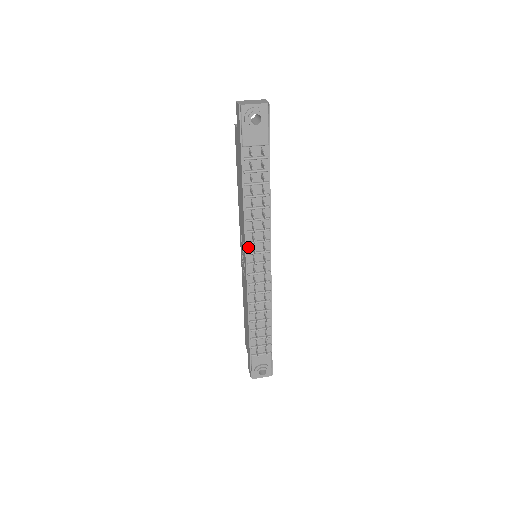
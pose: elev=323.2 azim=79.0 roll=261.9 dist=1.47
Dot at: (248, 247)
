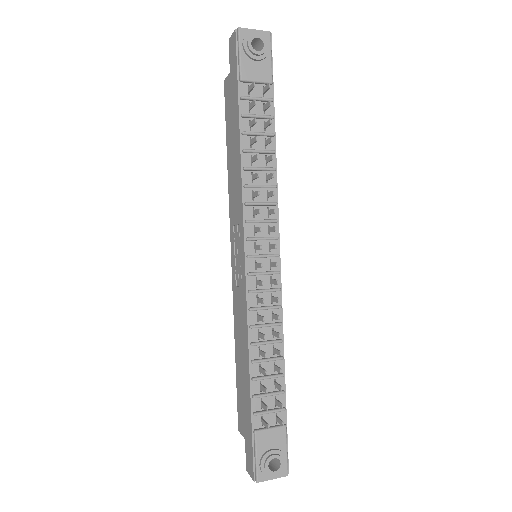
Dot at: (248, 229)
